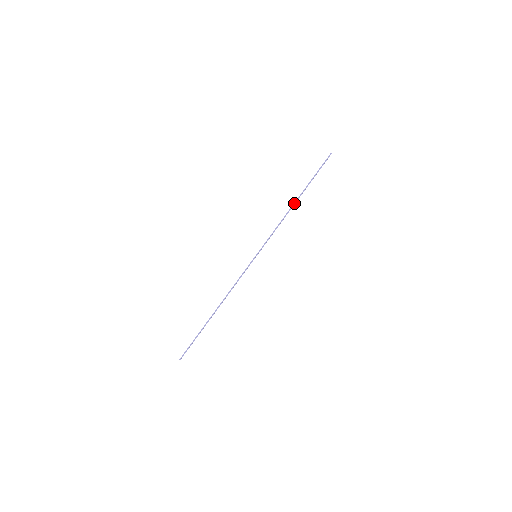
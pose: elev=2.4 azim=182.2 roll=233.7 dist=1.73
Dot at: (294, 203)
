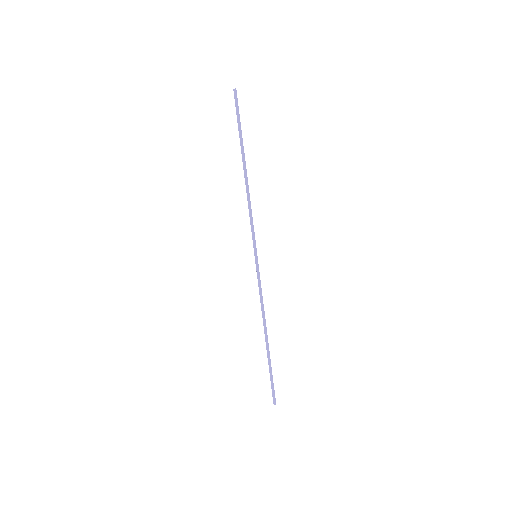
Dot at: (246, 173)
